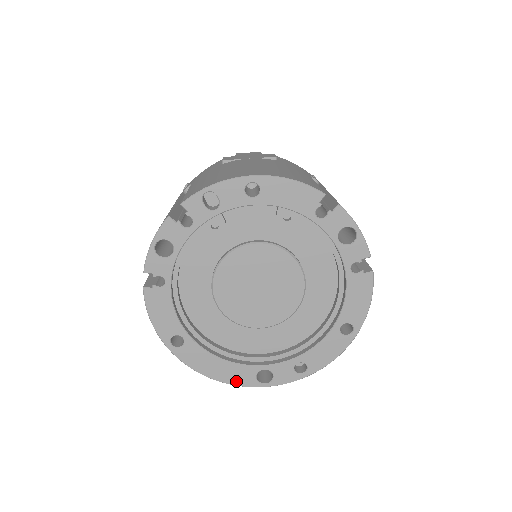
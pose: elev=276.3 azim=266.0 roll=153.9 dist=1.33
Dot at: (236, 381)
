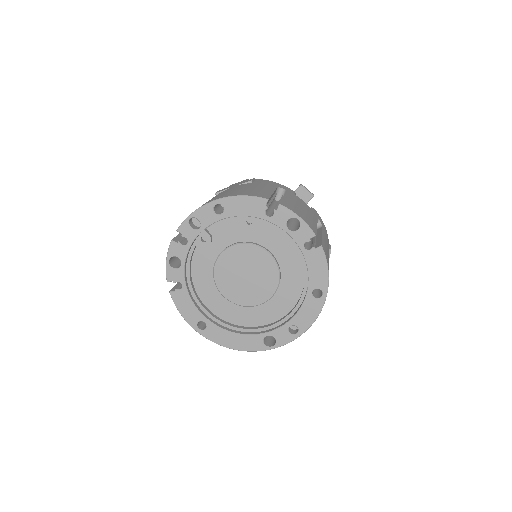
Dot at: (250, 348)
